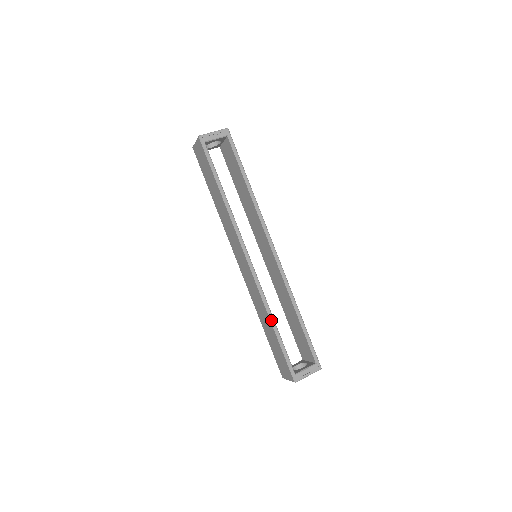
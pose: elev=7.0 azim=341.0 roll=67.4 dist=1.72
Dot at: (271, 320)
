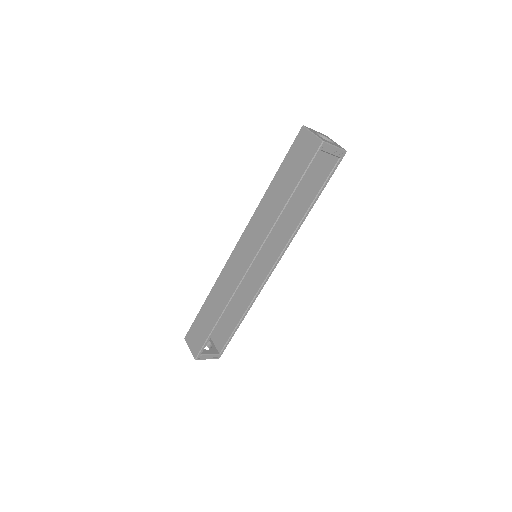
Dot at: (222, 314)
